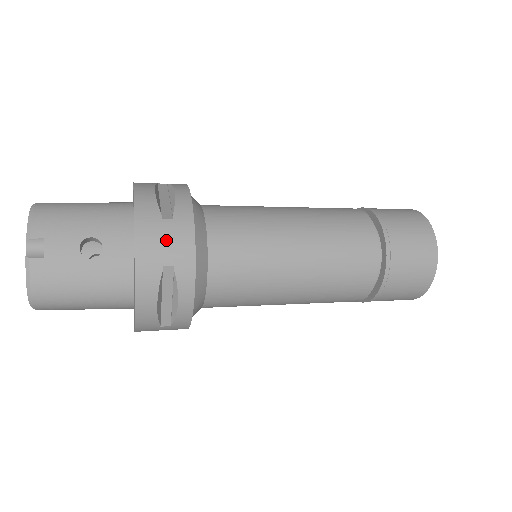
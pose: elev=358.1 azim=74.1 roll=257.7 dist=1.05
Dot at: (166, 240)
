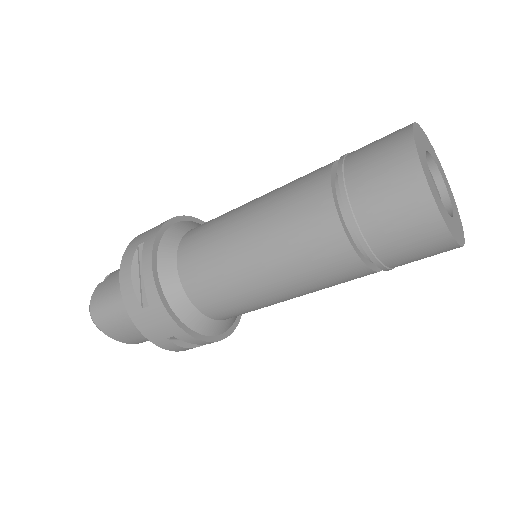
Dot at: (149, 231)
